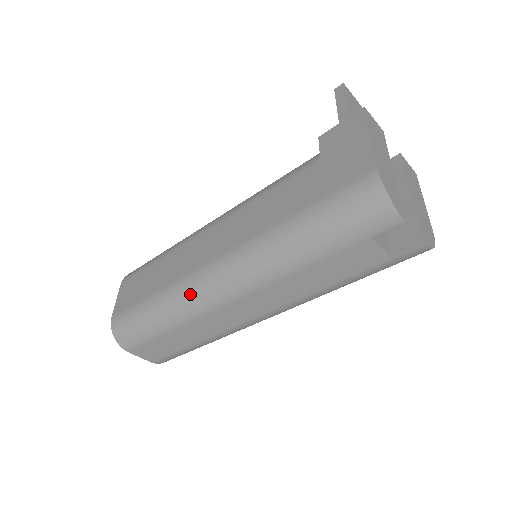
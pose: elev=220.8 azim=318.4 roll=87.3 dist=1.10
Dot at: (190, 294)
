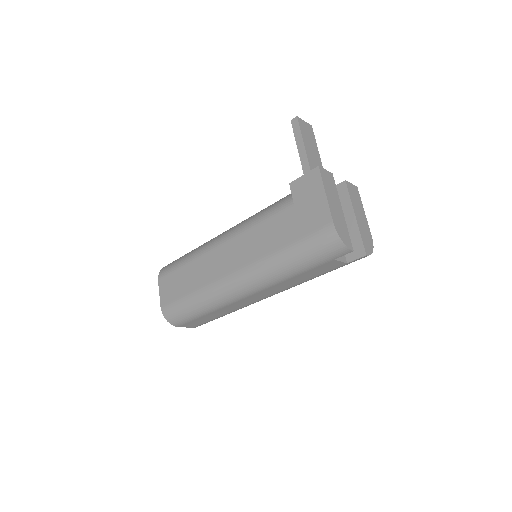
Dot at: (219, 294)
